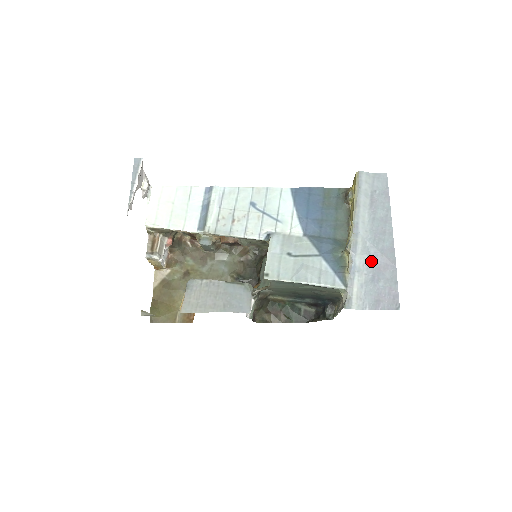
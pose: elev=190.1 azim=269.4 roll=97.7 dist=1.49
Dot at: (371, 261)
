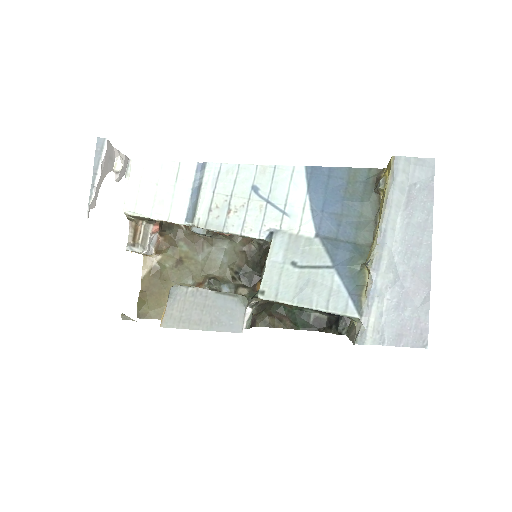
Dot at: (398, 282)
